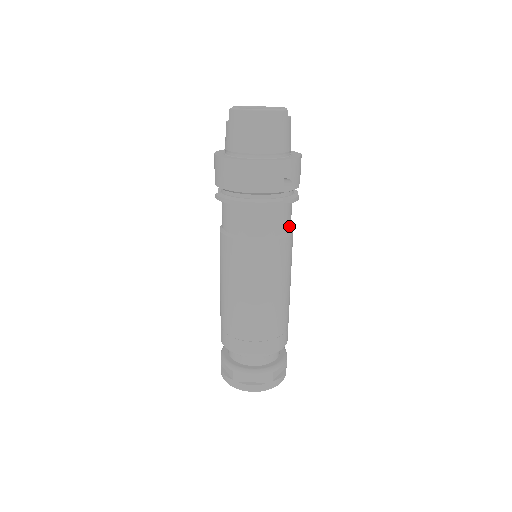
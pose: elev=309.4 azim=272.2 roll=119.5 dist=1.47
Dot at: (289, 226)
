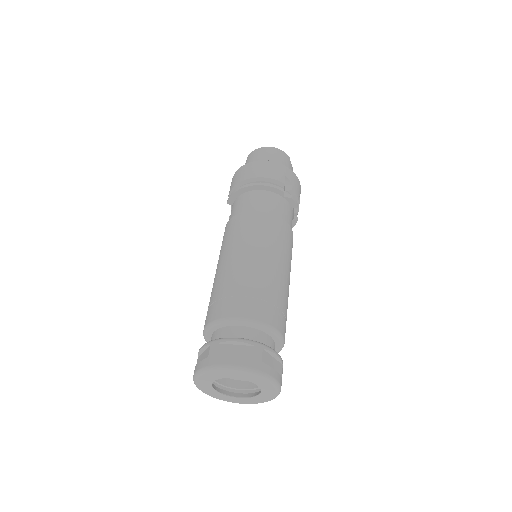
Dot at: (289, 224)
